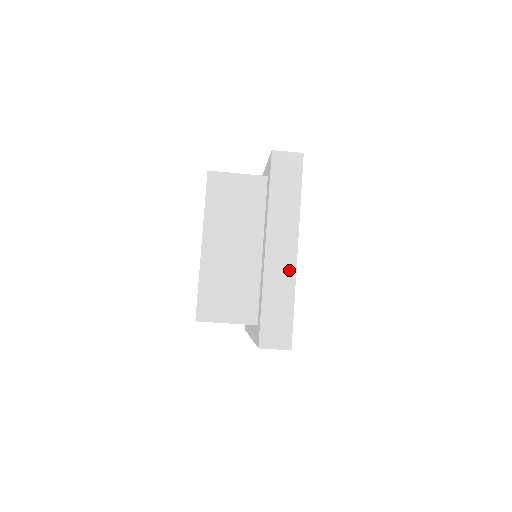
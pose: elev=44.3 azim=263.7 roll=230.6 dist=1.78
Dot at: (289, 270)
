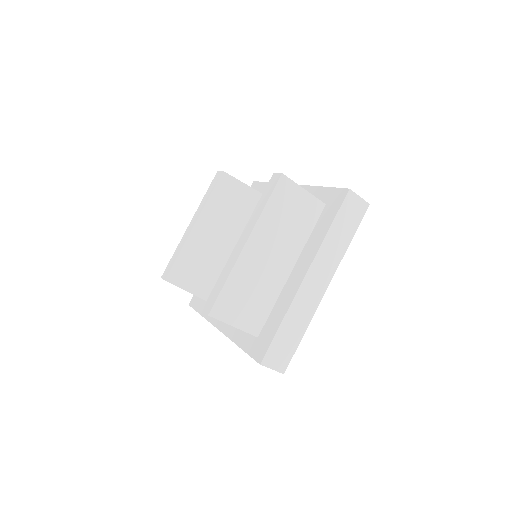
Dot at: (313, 303)
